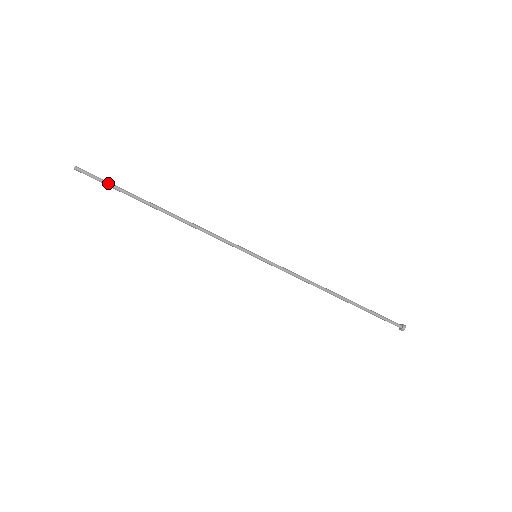
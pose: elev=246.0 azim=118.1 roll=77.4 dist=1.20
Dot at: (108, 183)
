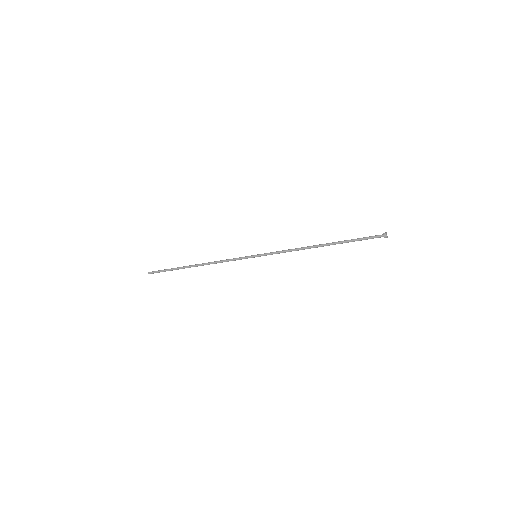
Dot at: (165, 271)
